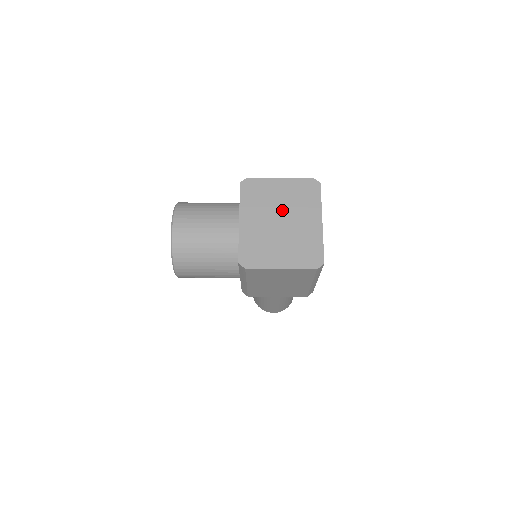
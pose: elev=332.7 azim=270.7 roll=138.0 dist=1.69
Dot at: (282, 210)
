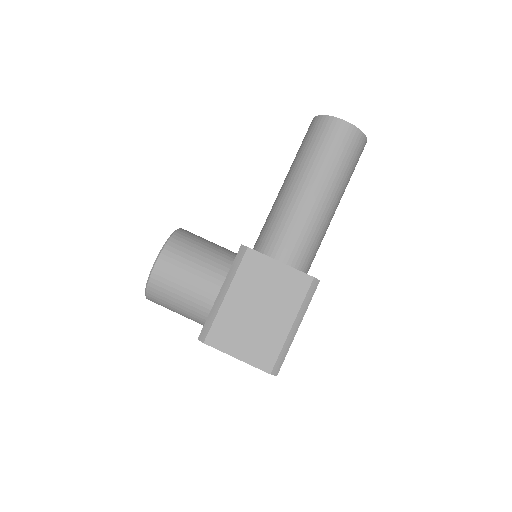
Dot at: occluded
